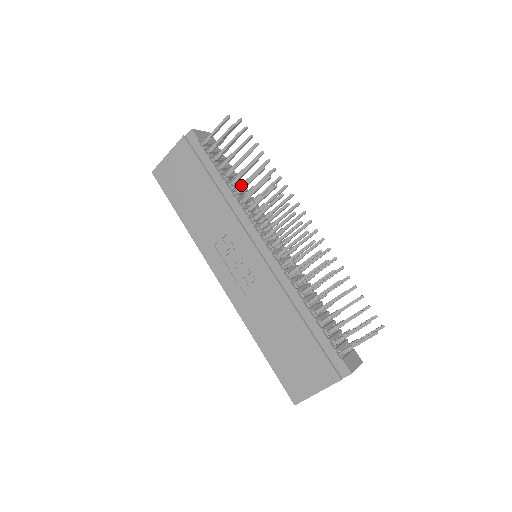
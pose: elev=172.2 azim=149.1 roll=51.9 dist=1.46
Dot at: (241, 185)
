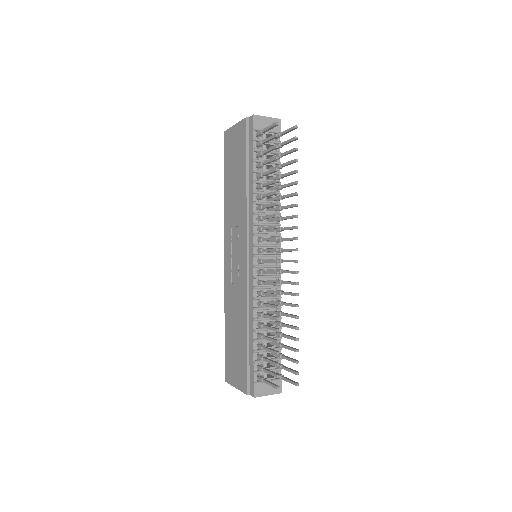
Dot at: (275, 187)
